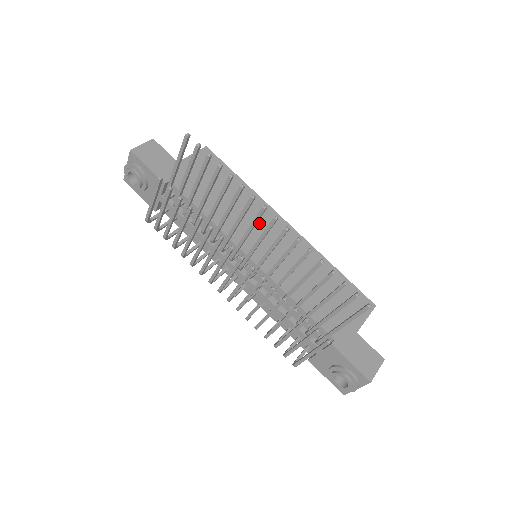
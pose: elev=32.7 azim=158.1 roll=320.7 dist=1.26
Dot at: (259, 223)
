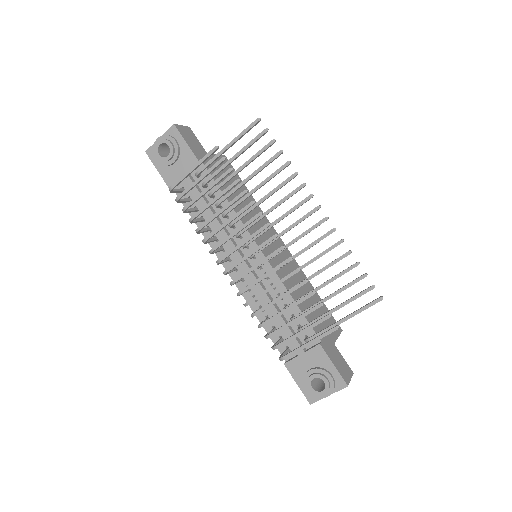
Dot at: occluded
